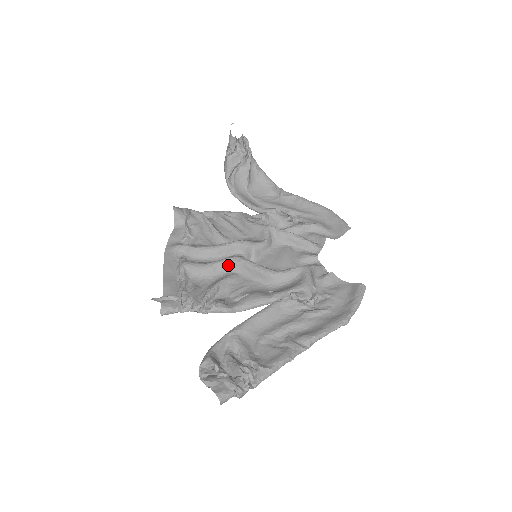
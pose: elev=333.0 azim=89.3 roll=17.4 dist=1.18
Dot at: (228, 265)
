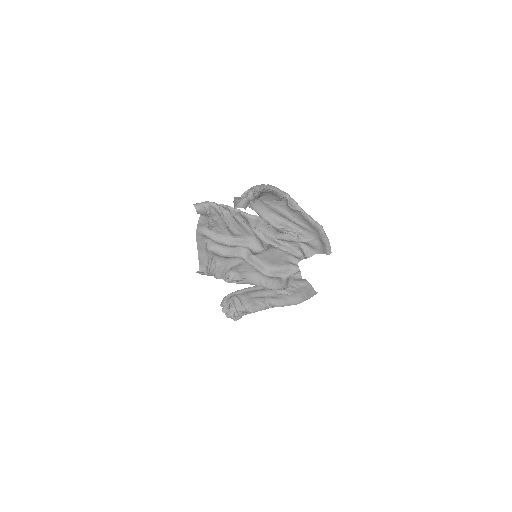
Dot at: occluded
